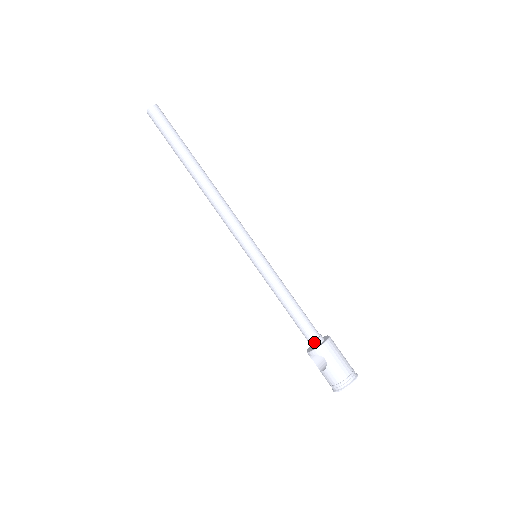
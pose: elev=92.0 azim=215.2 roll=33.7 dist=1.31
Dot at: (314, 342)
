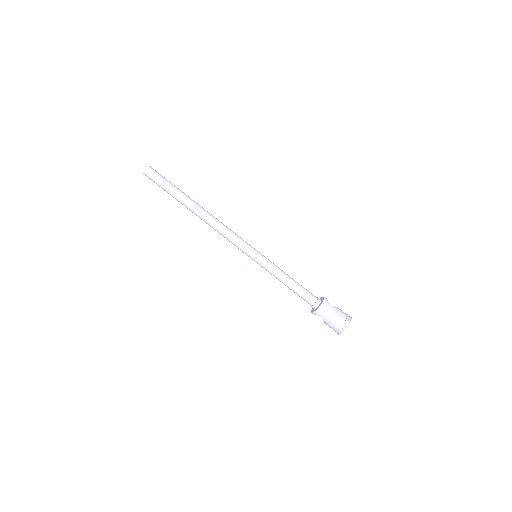
Dot at: (313, 306)
